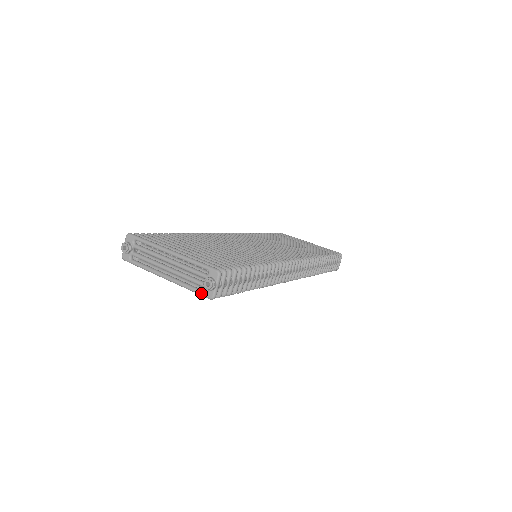
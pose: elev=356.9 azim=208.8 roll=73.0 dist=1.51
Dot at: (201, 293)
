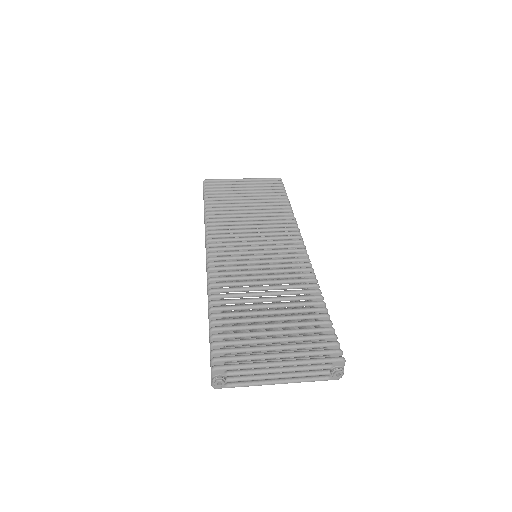
Dot at: (327, 380)
